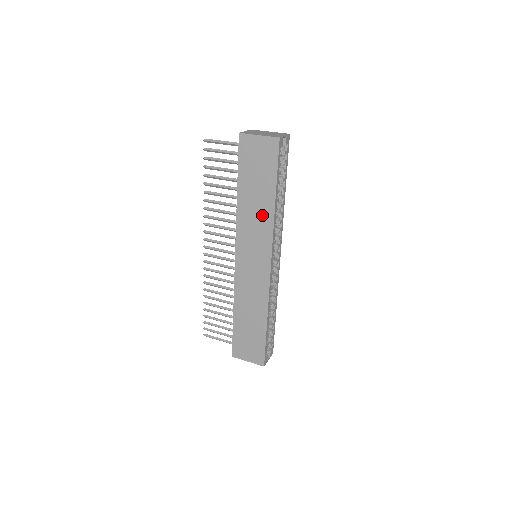
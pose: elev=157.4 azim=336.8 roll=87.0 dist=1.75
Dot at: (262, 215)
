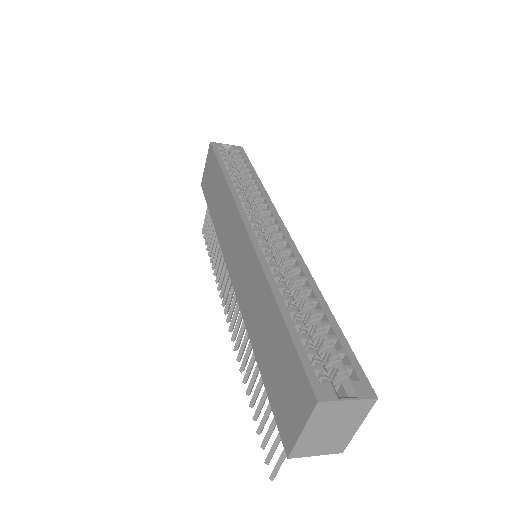
Dot at: (224, 201)
